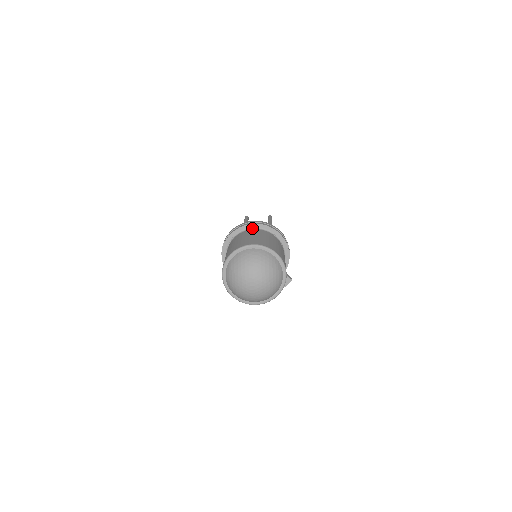
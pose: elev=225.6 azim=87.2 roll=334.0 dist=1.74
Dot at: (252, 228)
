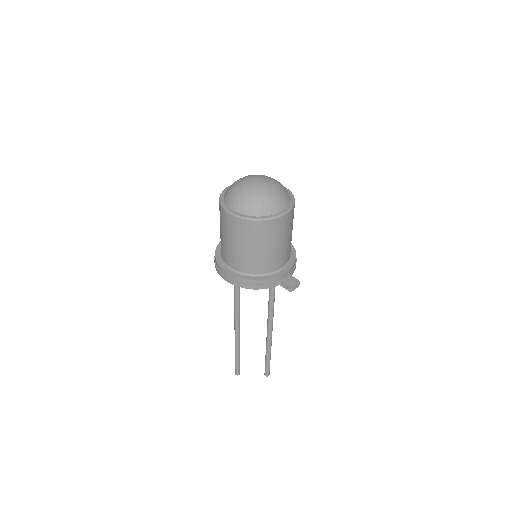
Dot at: occluded
